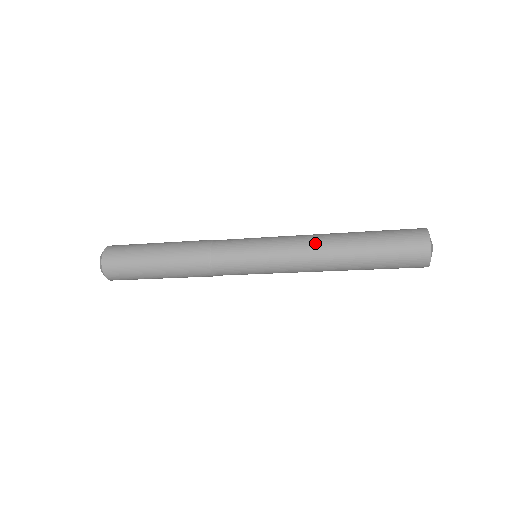
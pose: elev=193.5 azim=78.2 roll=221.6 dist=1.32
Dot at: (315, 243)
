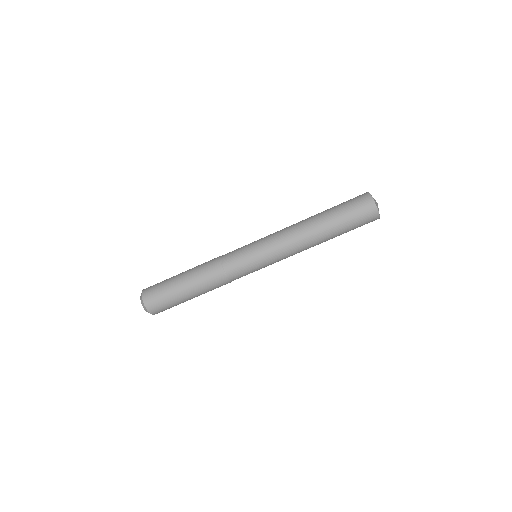
Dot at: occluded
